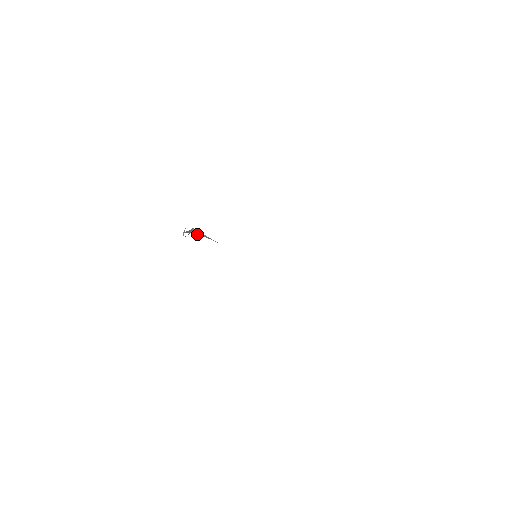
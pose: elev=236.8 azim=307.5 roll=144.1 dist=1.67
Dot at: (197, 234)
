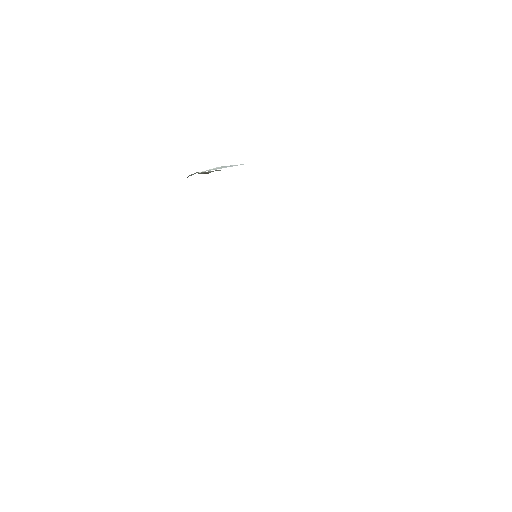
Dot at: occluded
